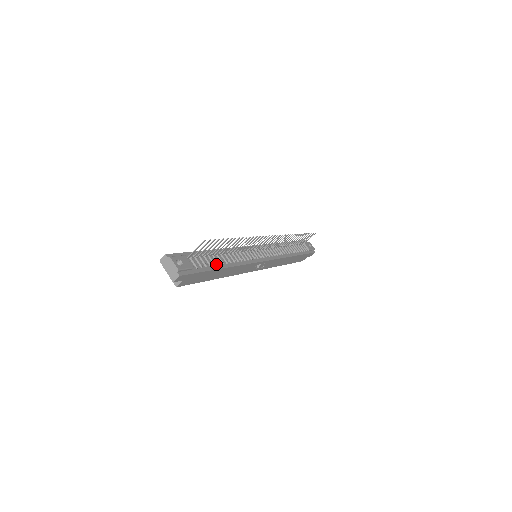
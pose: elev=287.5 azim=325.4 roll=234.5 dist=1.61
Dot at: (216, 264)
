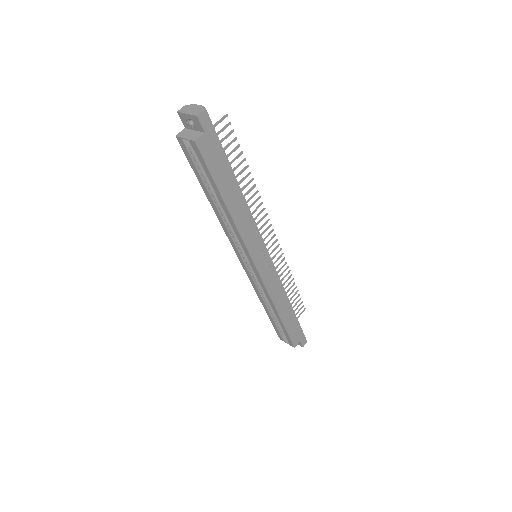
Dot at: occluded
